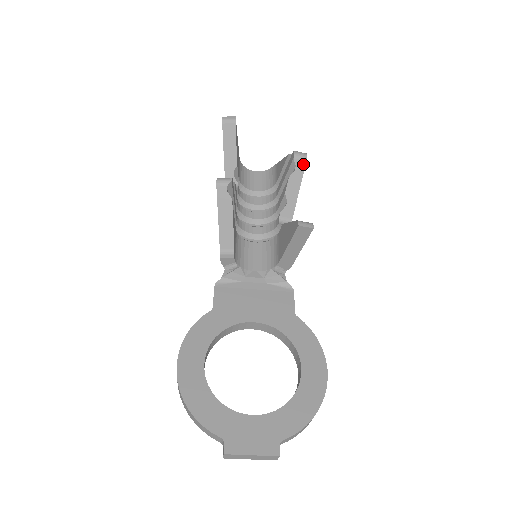
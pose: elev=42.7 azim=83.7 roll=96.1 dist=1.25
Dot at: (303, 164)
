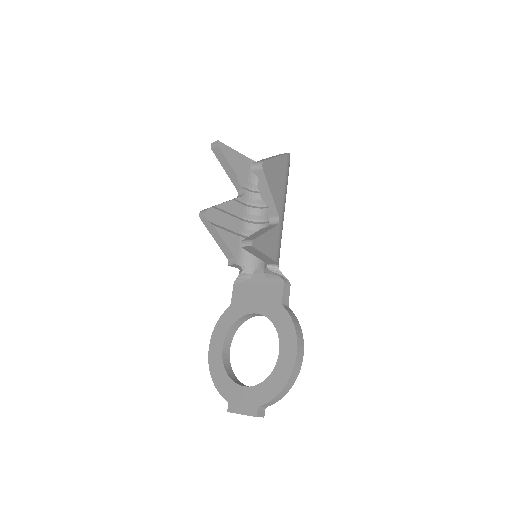
Dot at: (262, 173)
